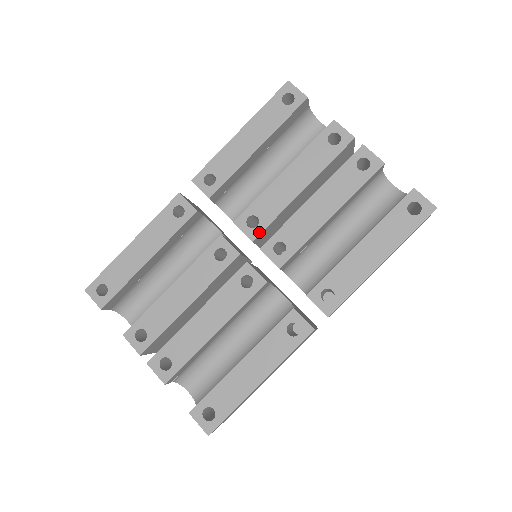
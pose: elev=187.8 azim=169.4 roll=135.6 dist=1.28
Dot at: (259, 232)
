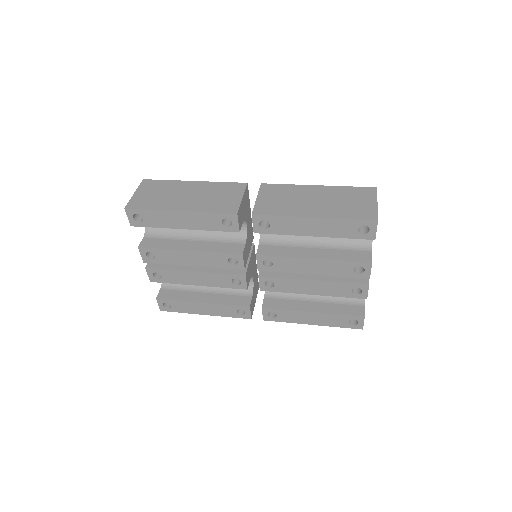
Dot at: (266, 270)
